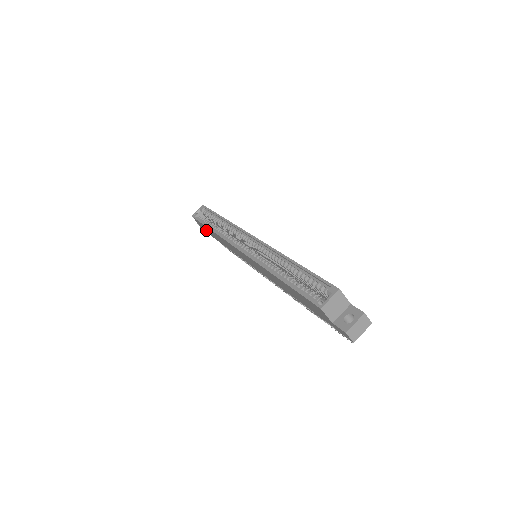
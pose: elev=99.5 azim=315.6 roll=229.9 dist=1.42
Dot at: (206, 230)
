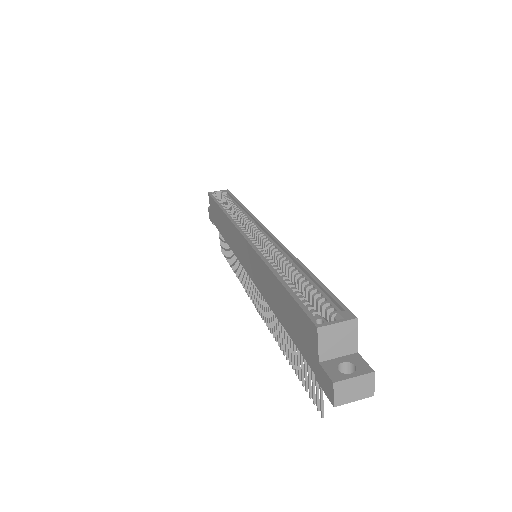
Dot at: (214, 215)
